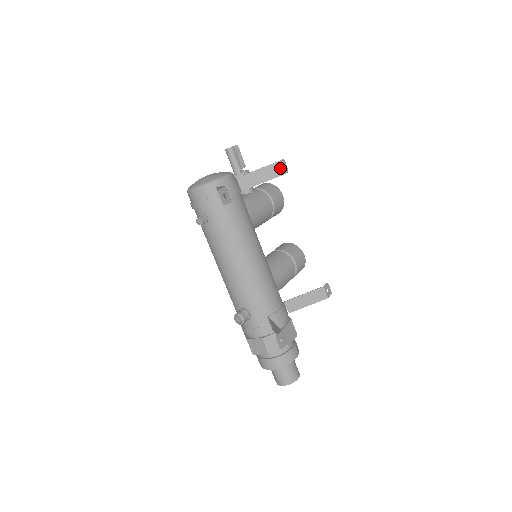
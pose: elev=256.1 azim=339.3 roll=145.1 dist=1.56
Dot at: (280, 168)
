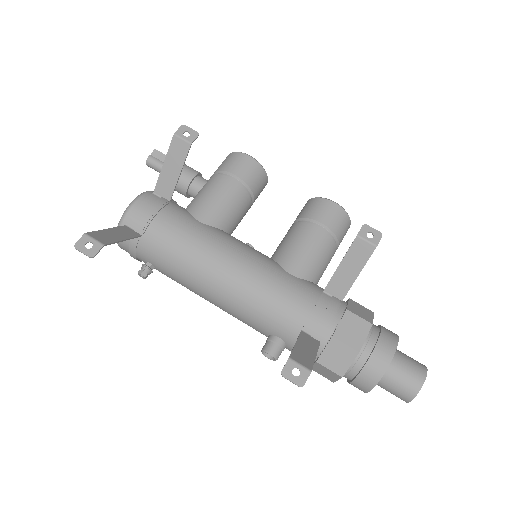
Dot at: (181, 140)
